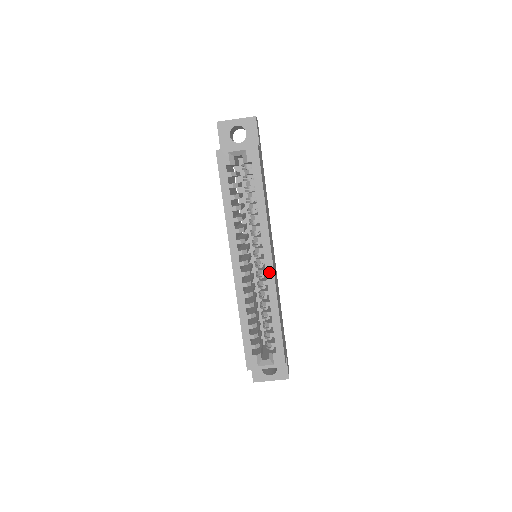
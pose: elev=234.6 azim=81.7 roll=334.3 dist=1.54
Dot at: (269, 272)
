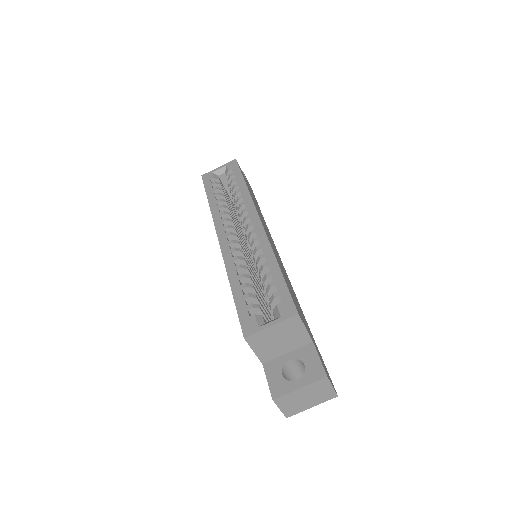
Dot at: (258, 230)
